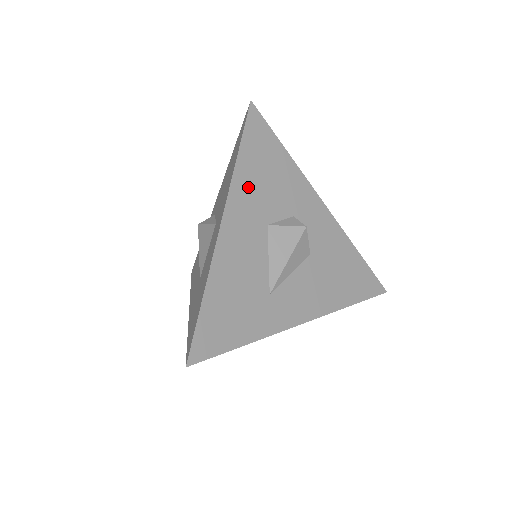
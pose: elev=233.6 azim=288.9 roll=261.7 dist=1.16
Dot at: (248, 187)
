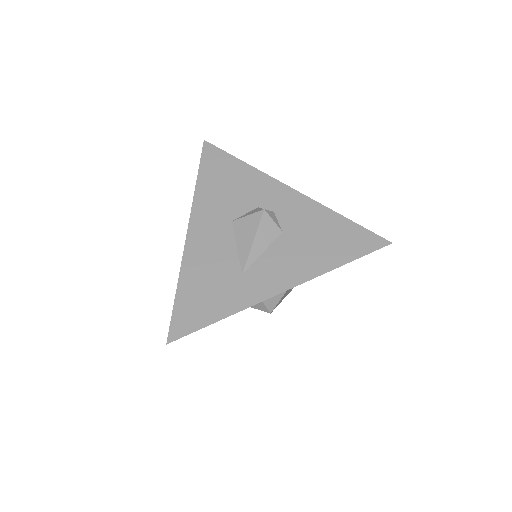
Dot at: (209, 199)
